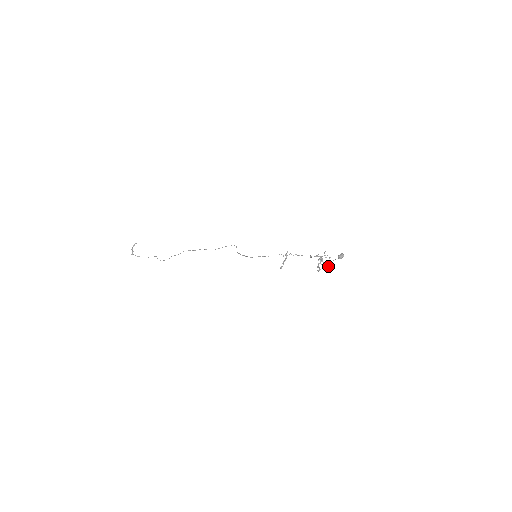
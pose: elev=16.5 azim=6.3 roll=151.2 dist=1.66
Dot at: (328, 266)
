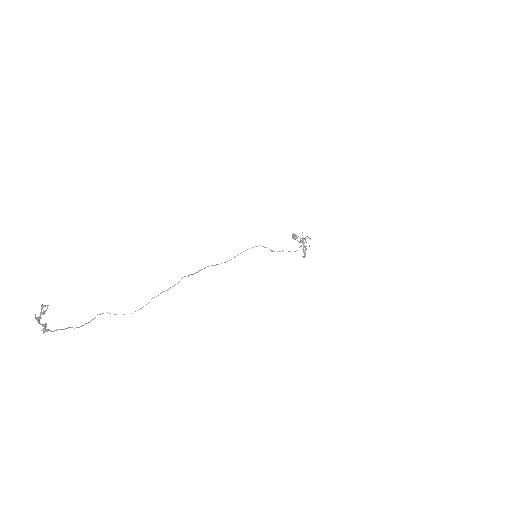
Dot at: occluded
